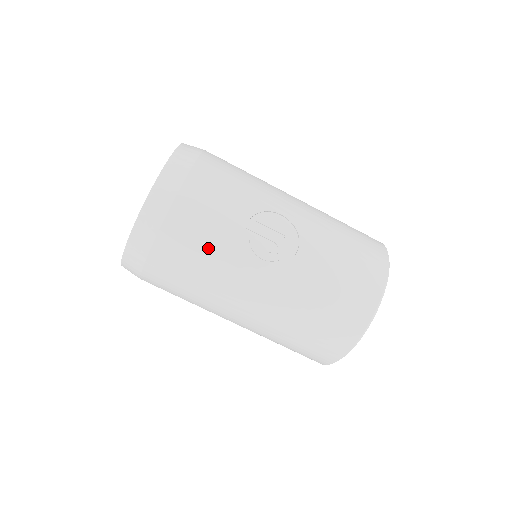
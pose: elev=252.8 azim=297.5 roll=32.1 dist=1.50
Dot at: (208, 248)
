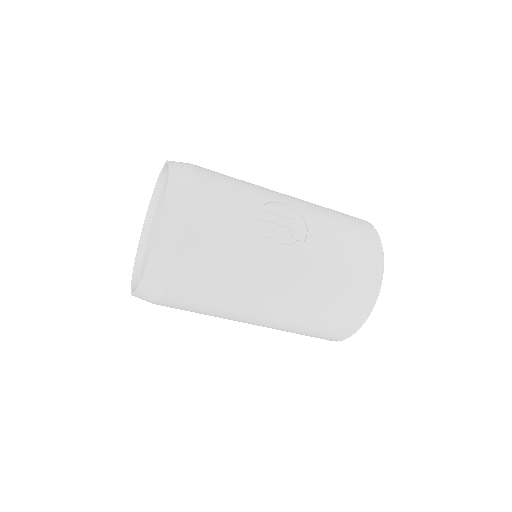
Dot at: (232, 244)
